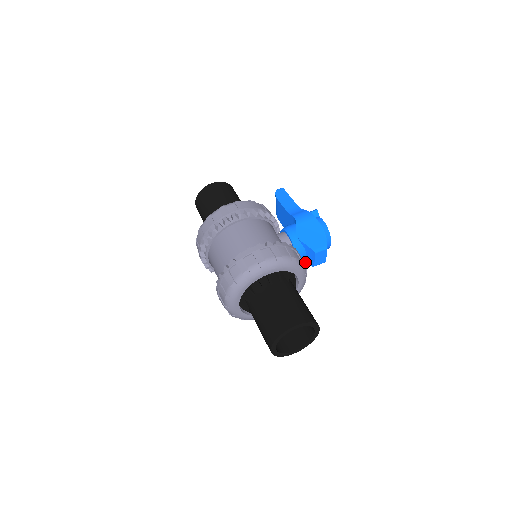
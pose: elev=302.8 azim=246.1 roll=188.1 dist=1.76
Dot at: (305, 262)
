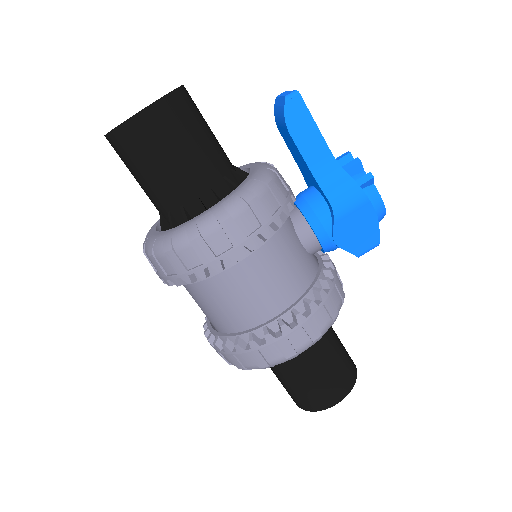
Dot at: occluded
